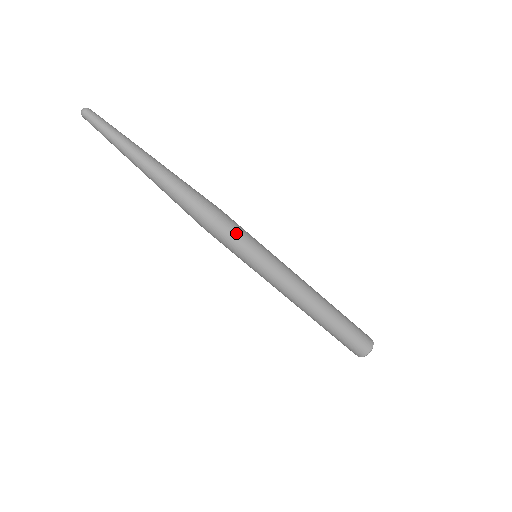
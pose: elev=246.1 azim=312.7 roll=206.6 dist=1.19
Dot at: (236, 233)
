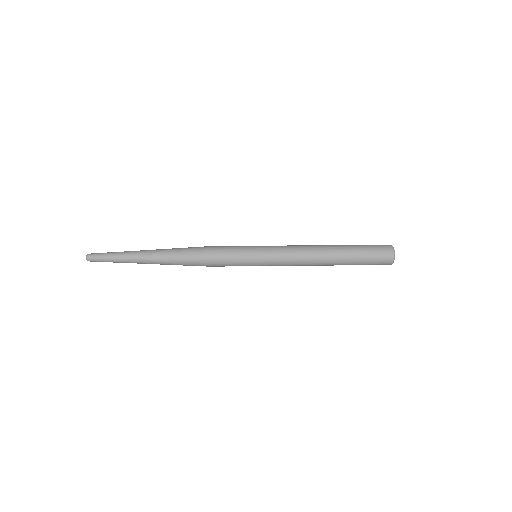
Dot at: (228, 253)
